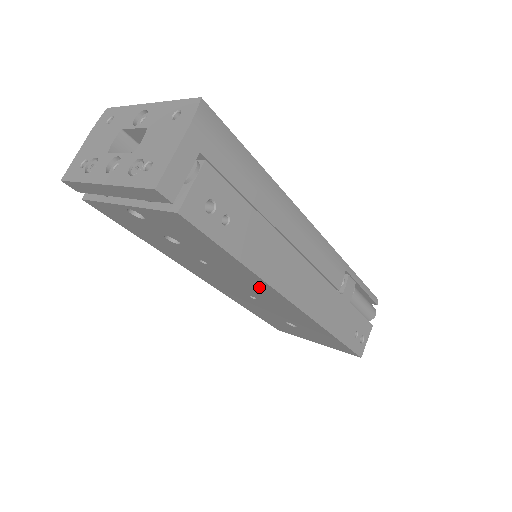
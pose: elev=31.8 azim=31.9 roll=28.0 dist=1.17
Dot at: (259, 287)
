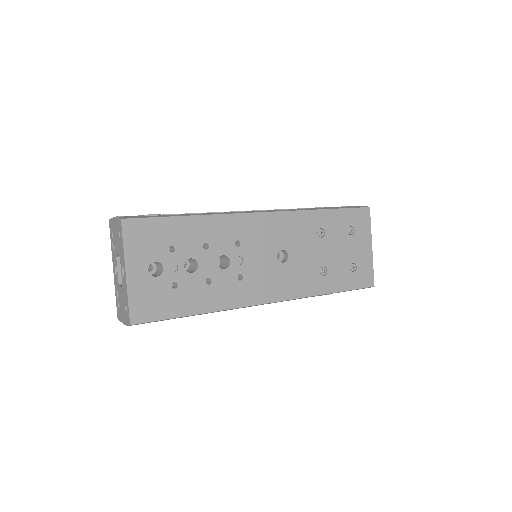
Dot at: occluded
